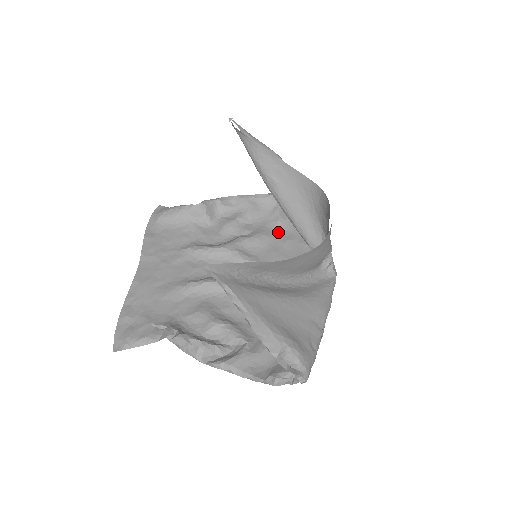
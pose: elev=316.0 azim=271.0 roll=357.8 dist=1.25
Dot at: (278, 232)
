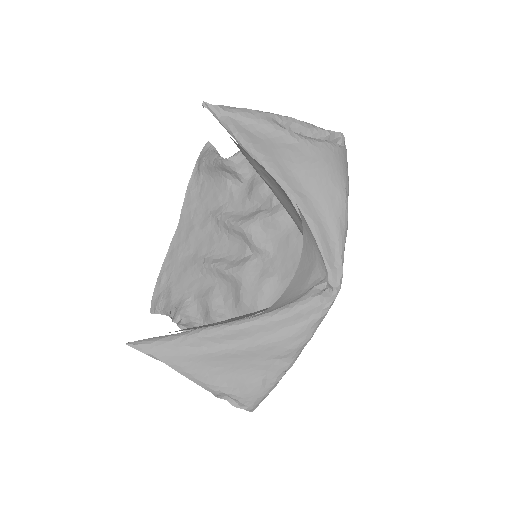
Dot at: occluded
